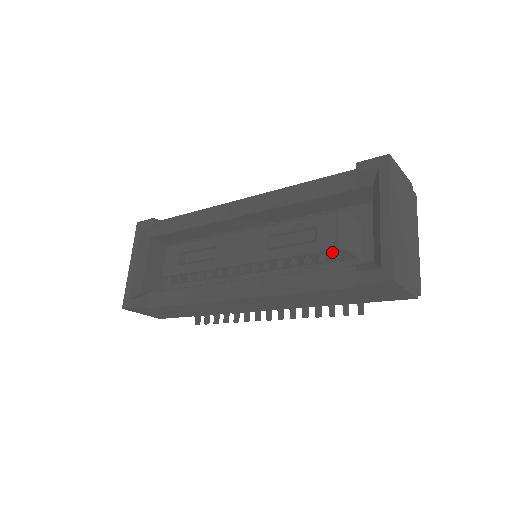
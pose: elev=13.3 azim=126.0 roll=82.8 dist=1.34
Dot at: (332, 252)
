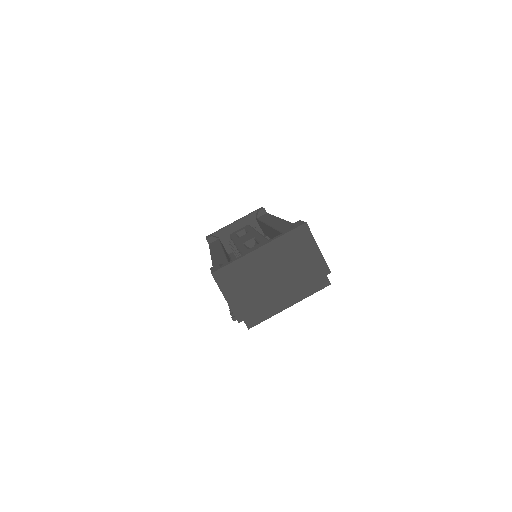
Dot at: occluded
